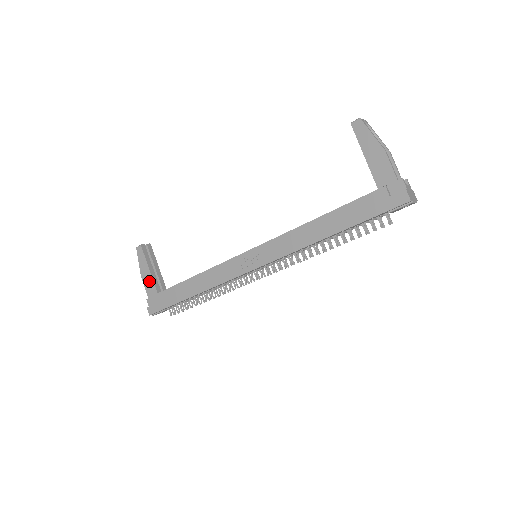
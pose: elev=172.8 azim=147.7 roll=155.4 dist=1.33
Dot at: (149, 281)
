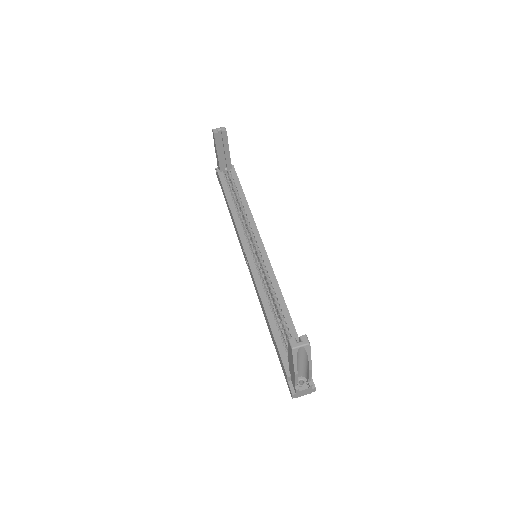
Dot at: (217, 158)
